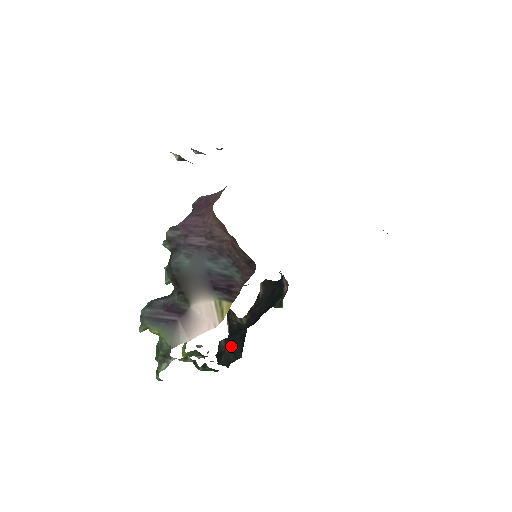
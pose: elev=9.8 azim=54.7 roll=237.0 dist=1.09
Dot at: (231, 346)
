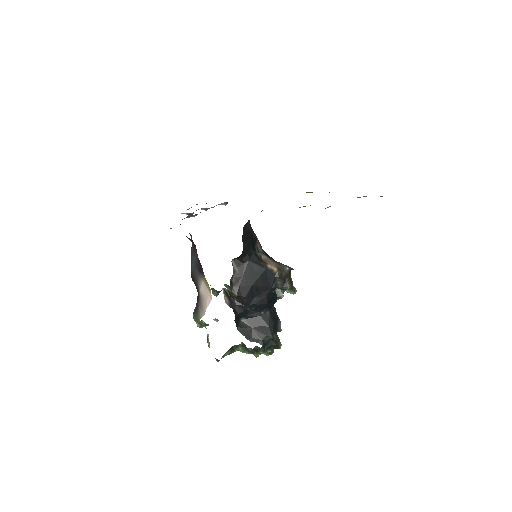
Dot at: (257, 326)
